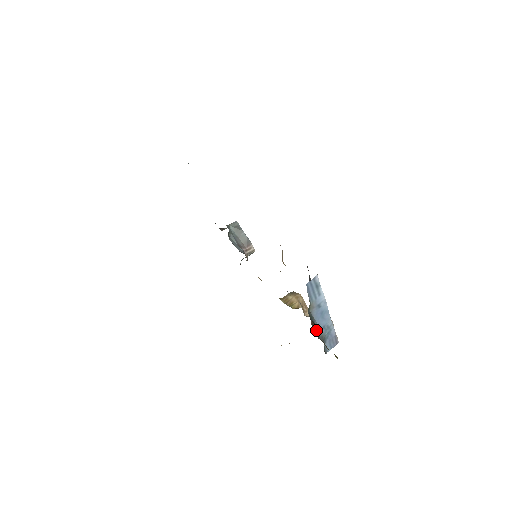
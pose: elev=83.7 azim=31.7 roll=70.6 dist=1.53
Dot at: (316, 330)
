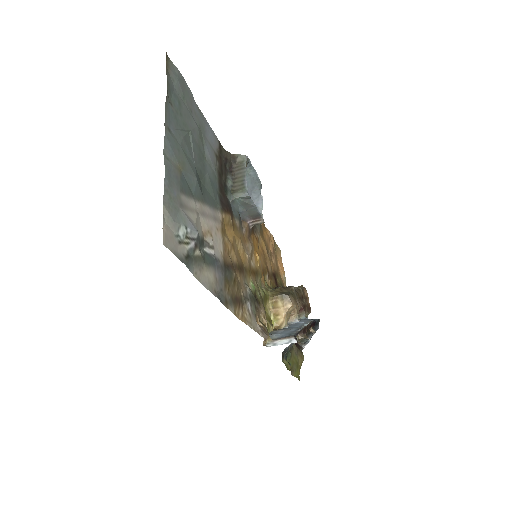
Dot at: (291, 345)
